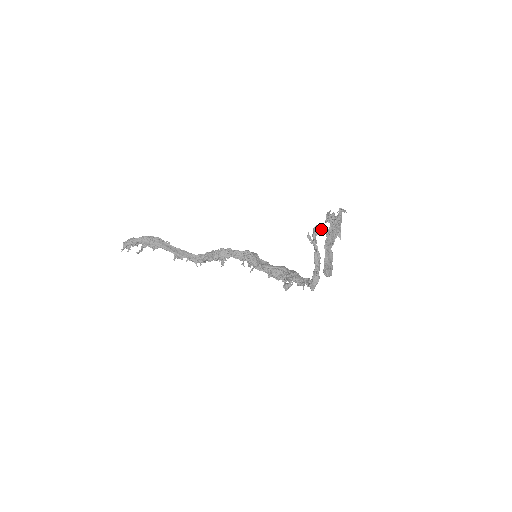
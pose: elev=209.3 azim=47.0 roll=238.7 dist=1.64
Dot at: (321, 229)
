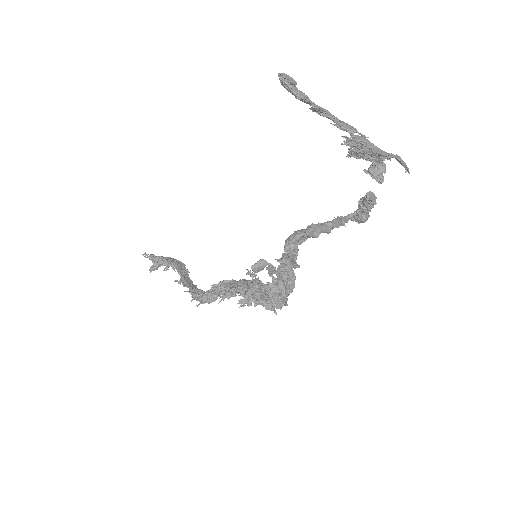
Dot at: (360, 201)
